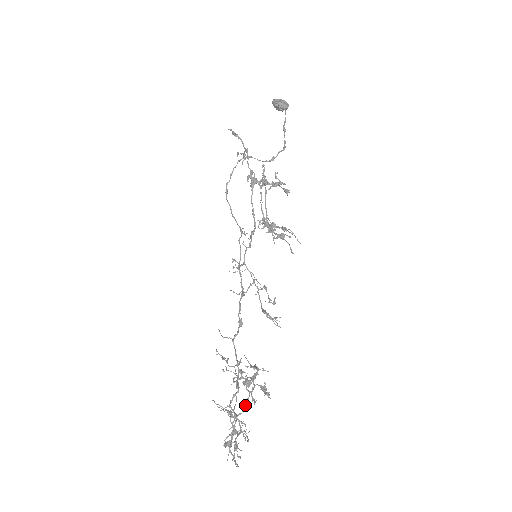
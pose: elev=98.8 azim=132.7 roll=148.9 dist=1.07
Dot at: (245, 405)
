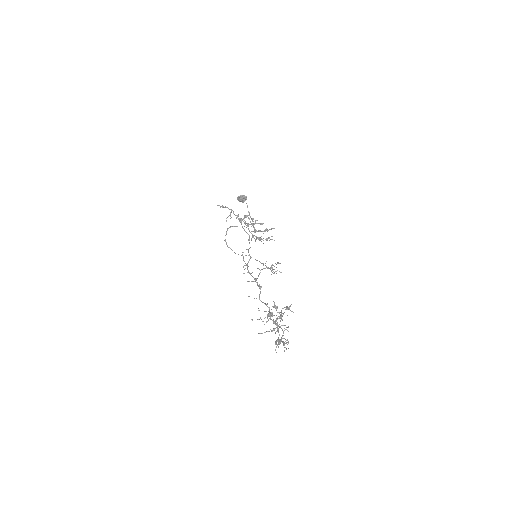
Dot at: (280, 321)
